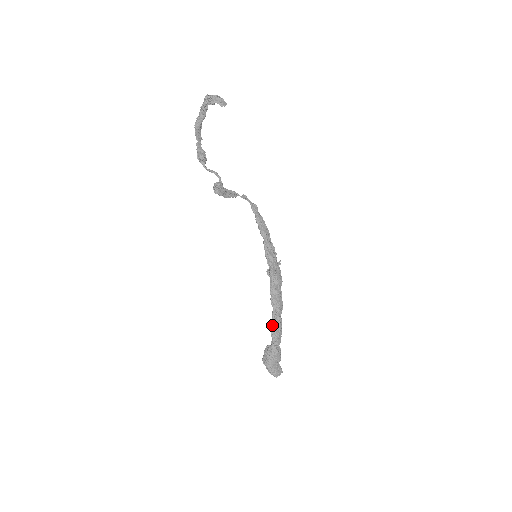
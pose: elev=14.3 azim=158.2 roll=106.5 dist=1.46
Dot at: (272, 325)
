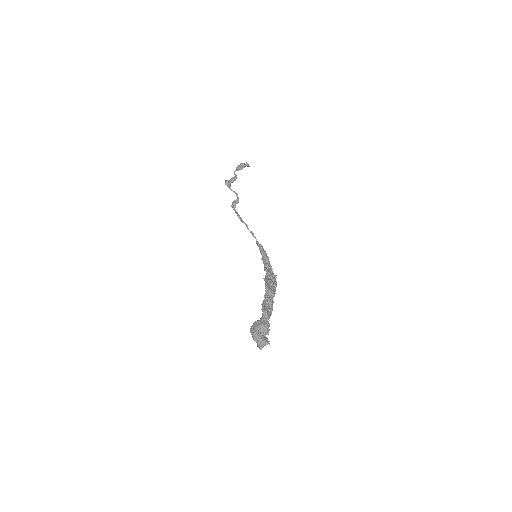
Dot at: (264, 300)
